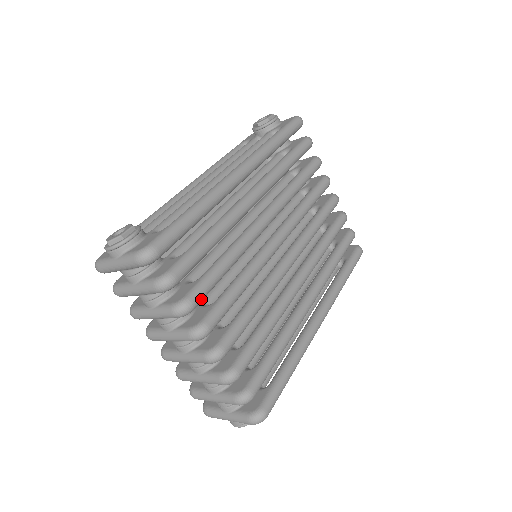
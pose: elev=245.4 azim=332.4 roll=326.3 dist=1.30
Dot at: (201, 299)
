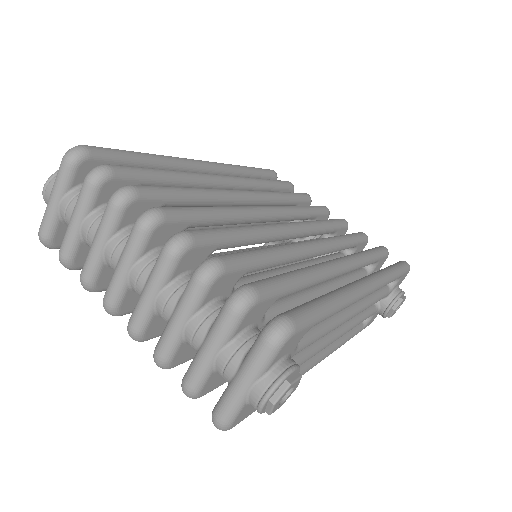
Dot at: (148, 192)
